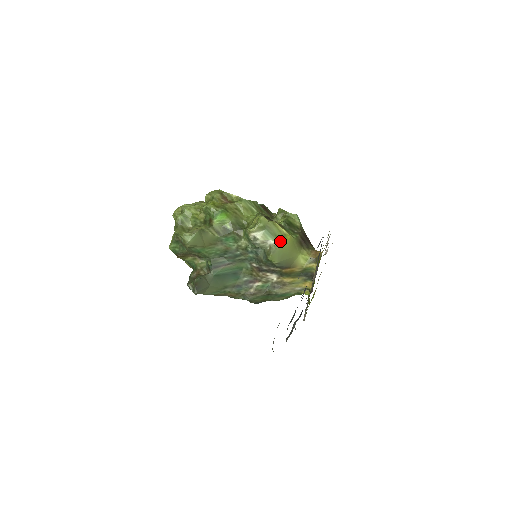
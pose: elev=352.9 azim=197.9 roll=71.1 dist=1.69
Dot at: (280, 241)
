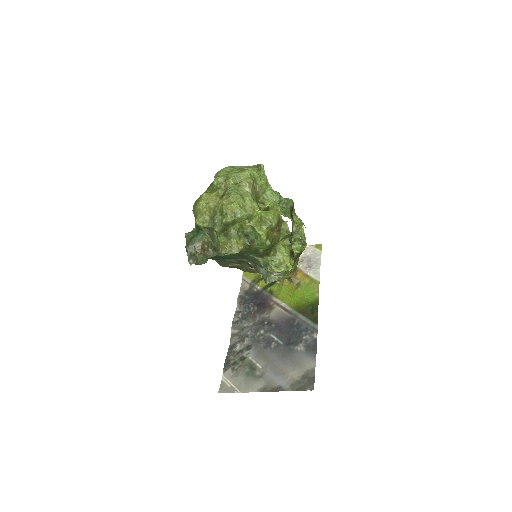
Dot at: (284, 275)
